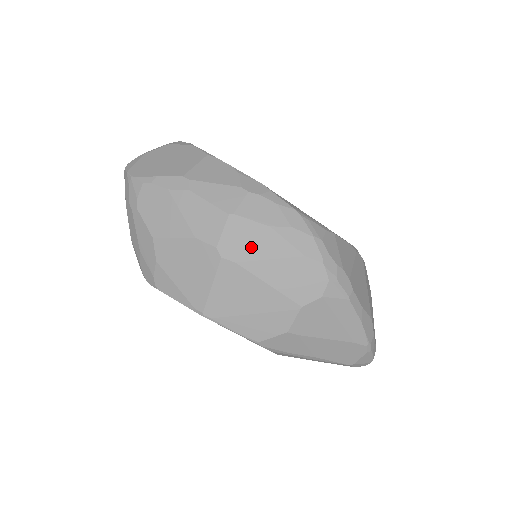
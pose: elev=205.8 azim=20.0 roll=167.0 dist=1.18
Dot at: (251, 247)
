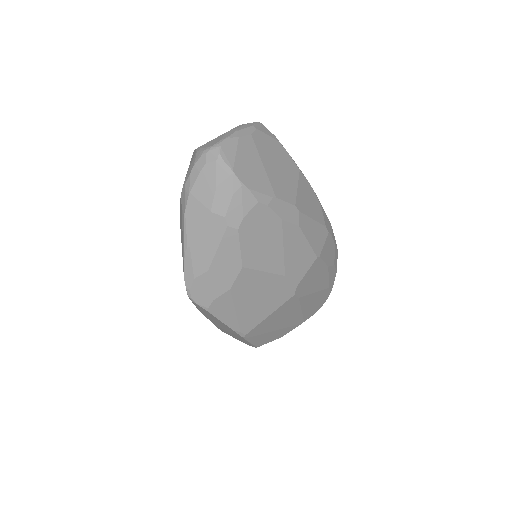
Dot at: (312, 284)
